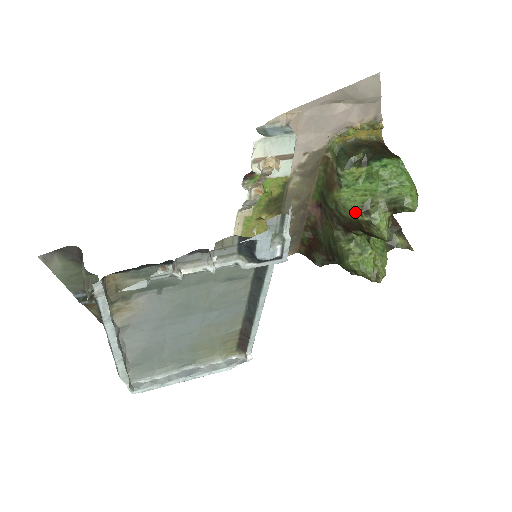
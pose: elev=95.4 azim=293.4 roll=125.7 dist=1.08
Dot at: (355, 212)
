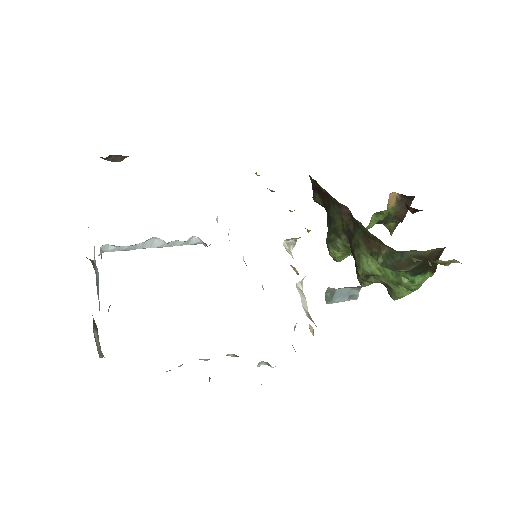
Dot at: (361, 269)
